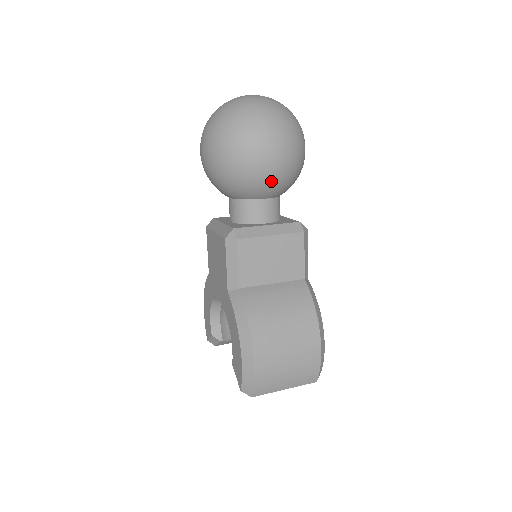
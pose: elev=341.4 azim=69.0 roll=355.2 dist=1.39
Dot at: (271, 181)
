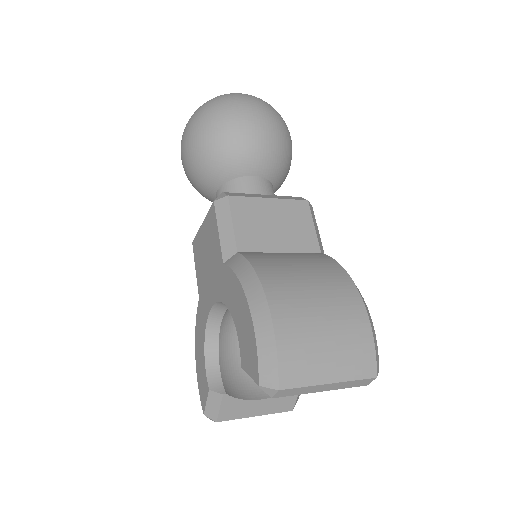
Dot at: (259, 146)
